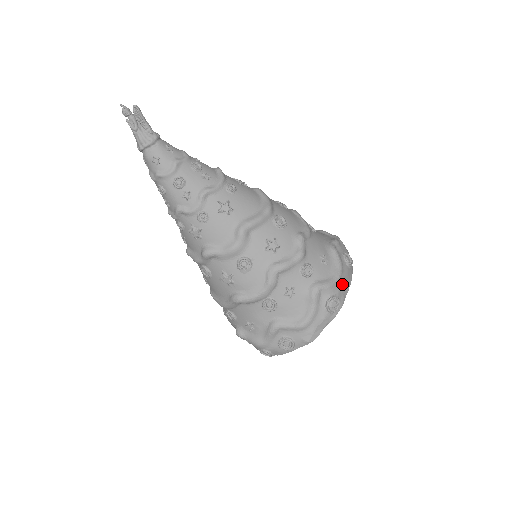
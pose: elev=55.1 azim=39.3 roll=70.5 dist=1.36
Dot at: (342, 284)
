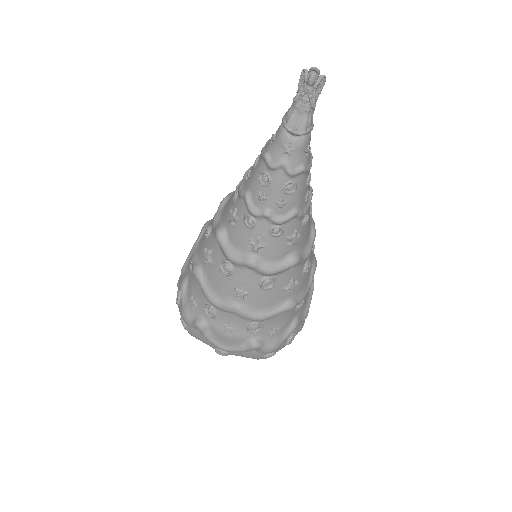
Dot at: occluded
